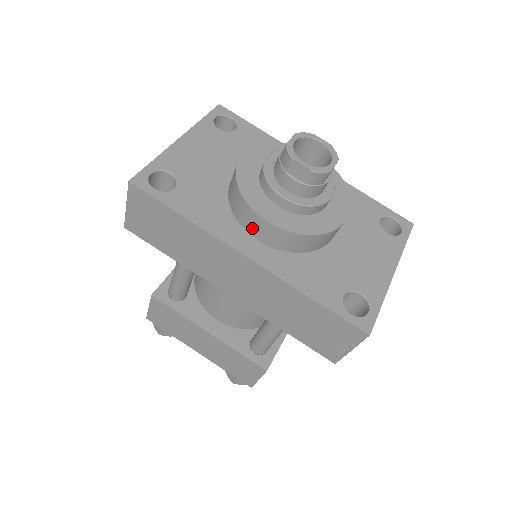
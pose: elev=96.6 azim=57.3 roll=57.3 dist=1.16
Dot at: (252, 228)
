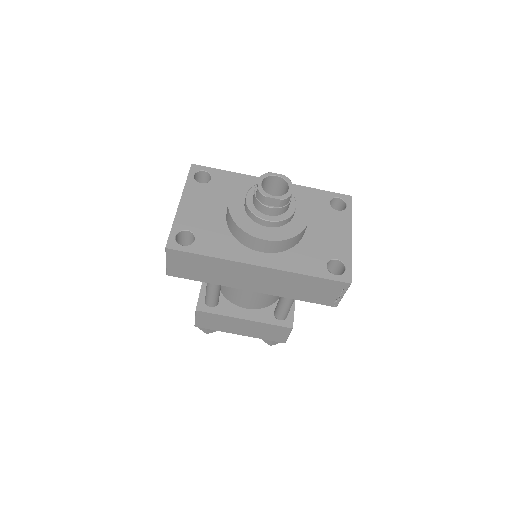
Dot at: (255, 246)
